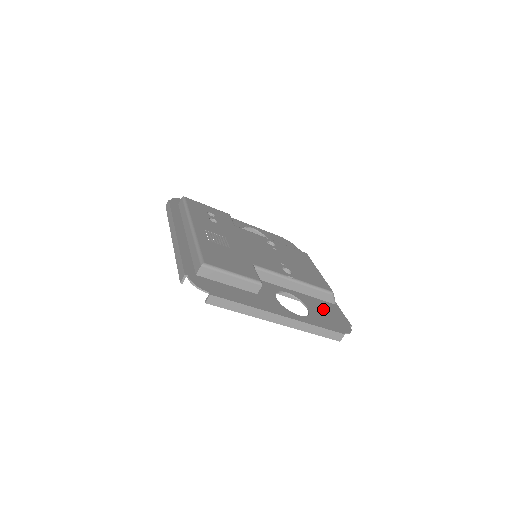
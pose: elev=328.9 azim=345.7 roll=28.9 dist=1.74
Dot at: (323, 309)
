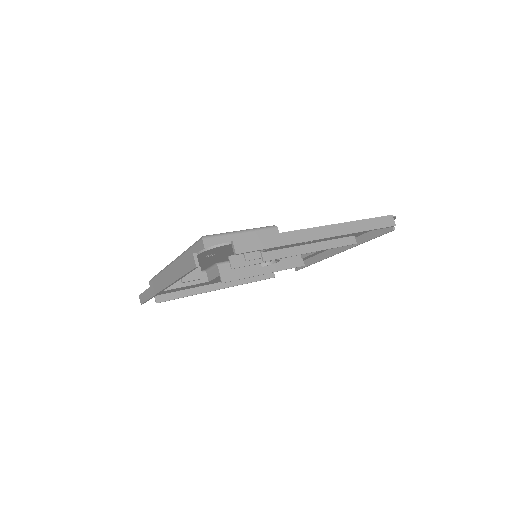
Dot at: occluded
